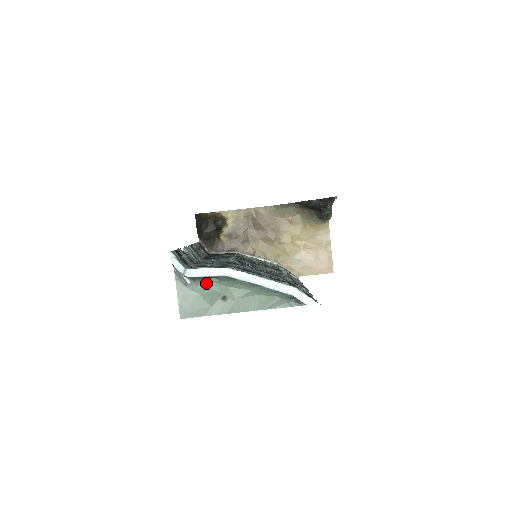
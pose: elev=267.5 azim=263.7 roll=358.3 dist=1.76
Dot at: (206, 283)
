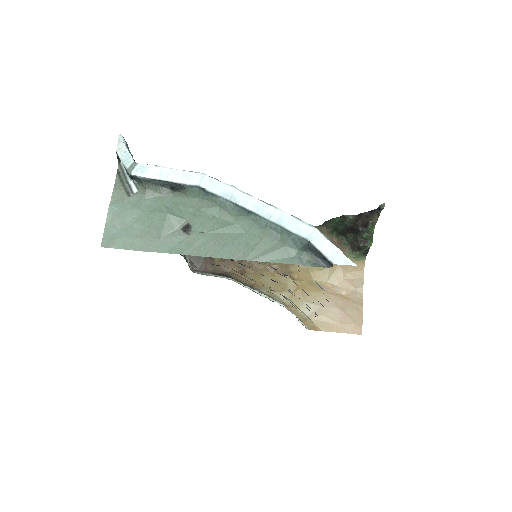
Dot at: (163, 196)
